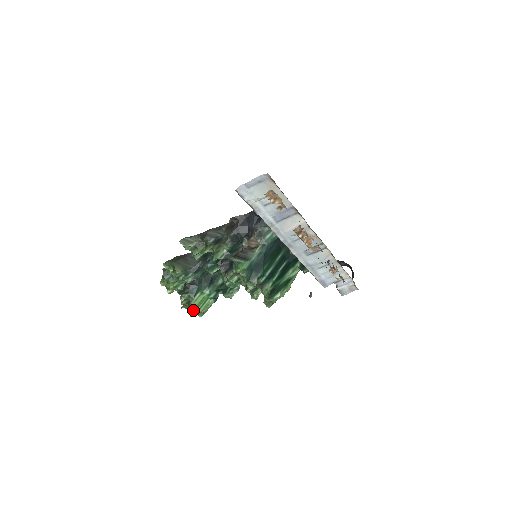
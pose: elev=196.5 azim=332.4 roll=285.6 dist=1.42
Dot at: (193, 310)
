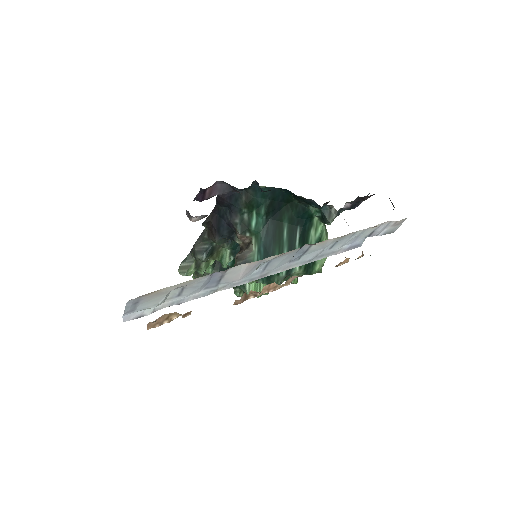
Dot at: occluded
